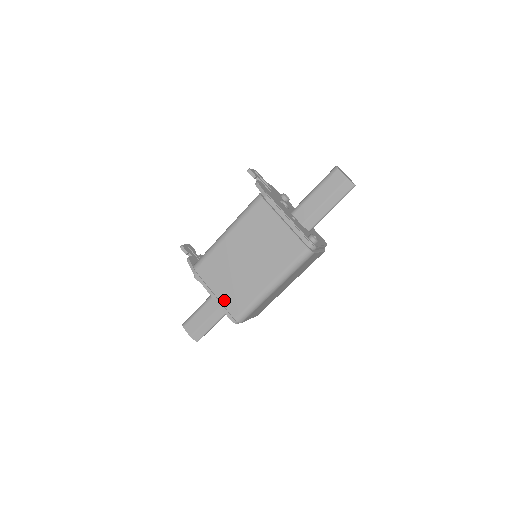
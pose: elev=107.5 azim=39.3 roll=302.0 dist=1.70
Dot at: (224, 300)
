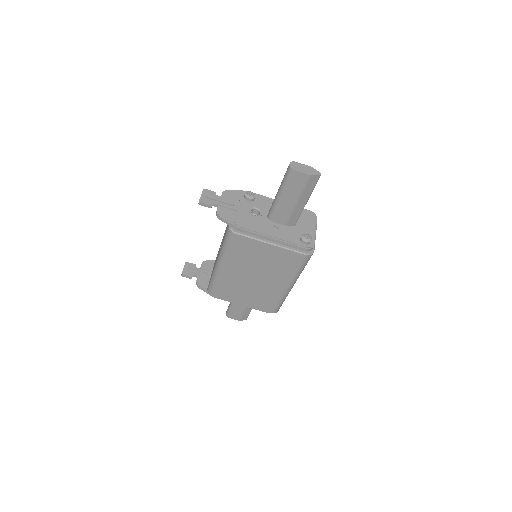
Dot at: (254, 306)
